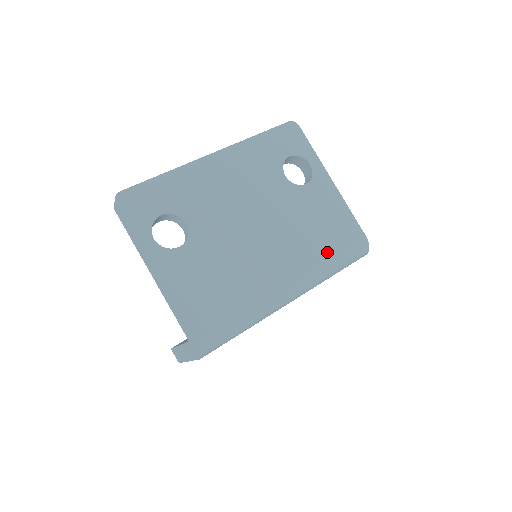
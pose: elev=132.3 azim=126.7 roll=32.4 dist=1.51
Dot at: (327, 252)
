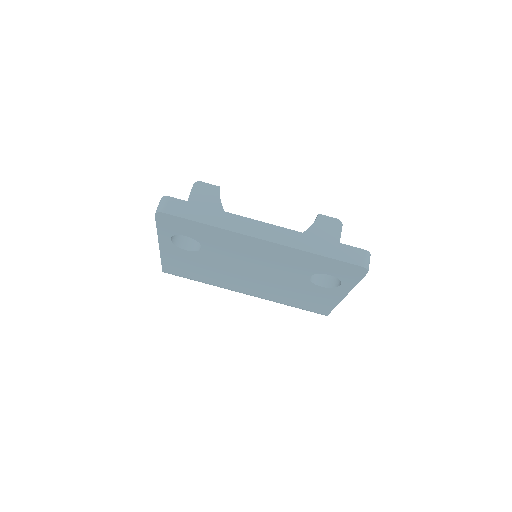
Dot at: (289, 303)
